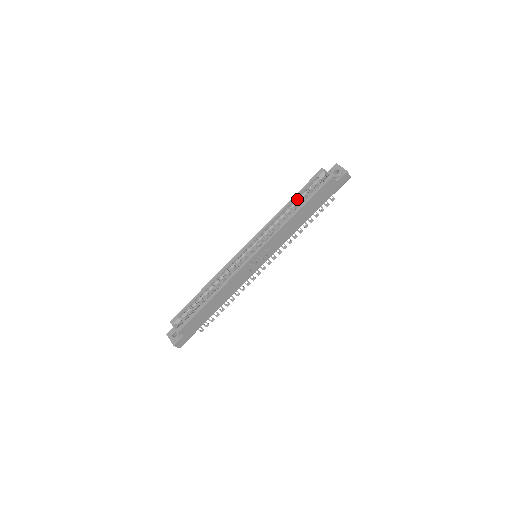
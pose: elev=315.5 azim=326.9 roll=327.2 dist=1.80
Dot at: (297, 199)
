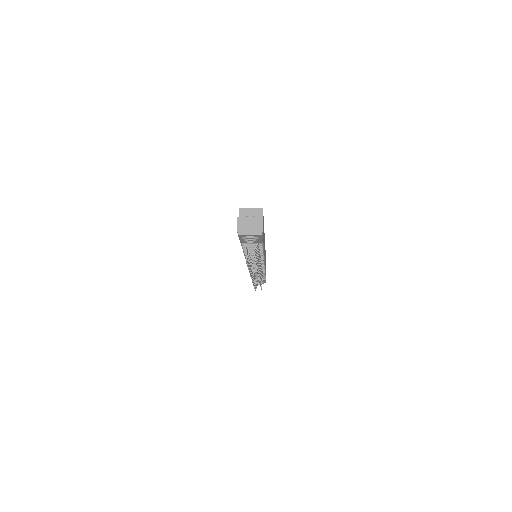
Dot at: occluded
